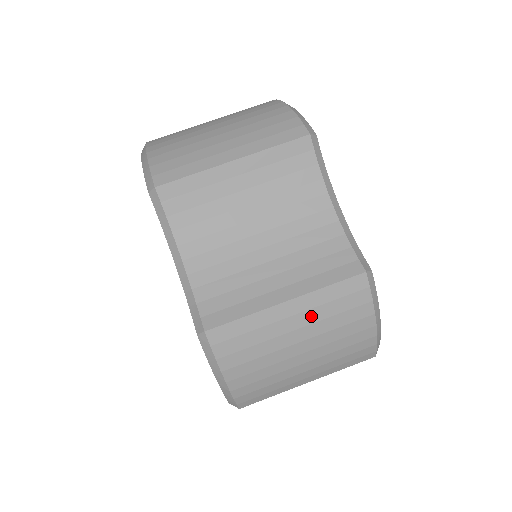
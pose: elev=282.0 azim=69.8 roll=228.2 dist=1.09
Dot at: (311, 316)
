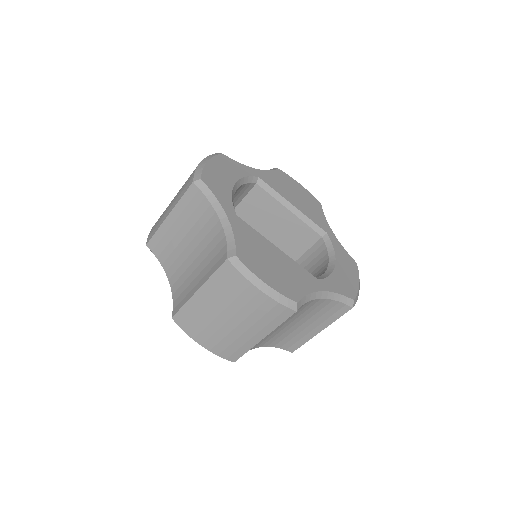
Dot at: occluded
